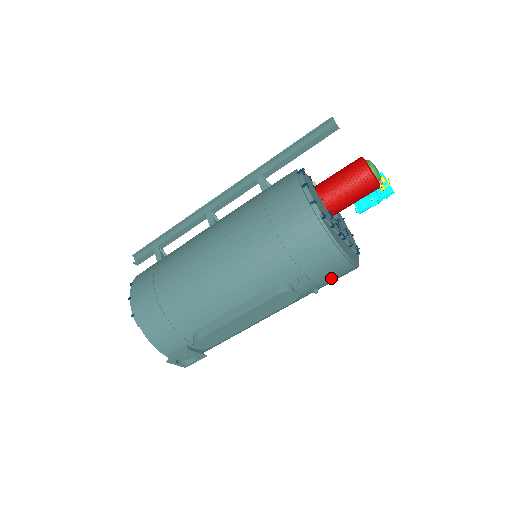
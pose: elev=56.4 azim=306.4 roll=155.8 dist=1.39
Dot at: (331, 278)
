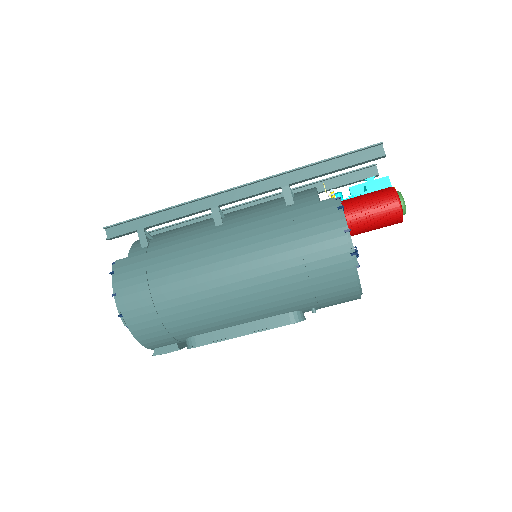
Dot at: occluded
